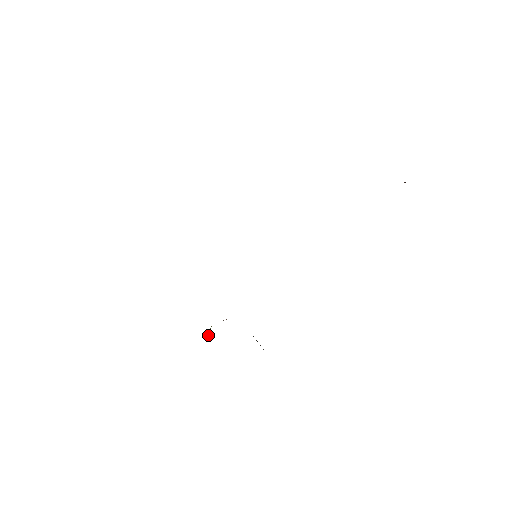
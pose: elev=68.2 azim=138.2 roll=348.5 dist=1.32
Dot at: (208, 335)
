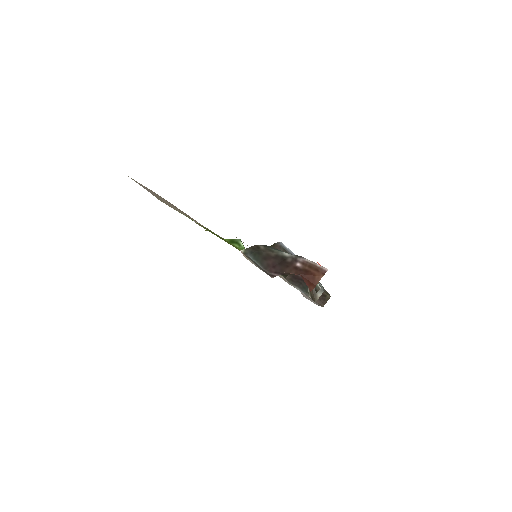
Dot at: occluded
